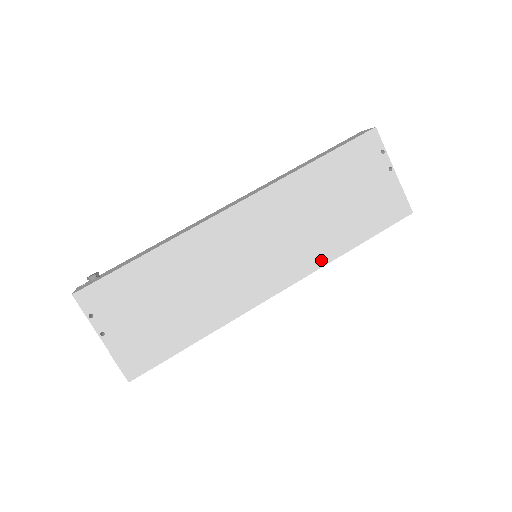
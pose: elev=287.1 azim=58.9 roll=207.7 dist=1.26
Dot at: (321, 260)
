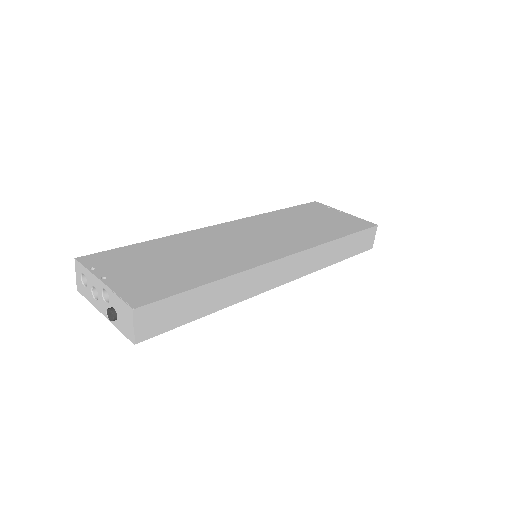
Dot at: (316, 242)
